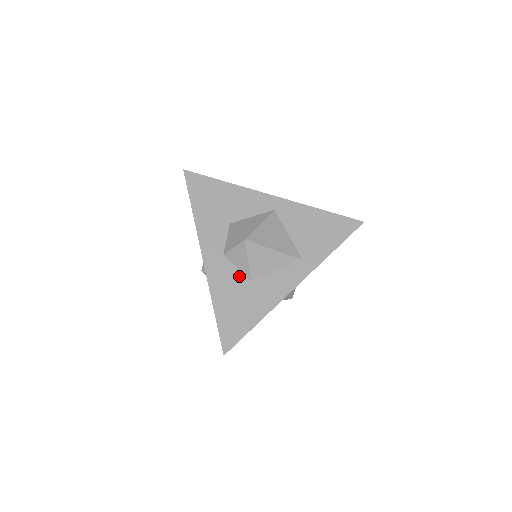
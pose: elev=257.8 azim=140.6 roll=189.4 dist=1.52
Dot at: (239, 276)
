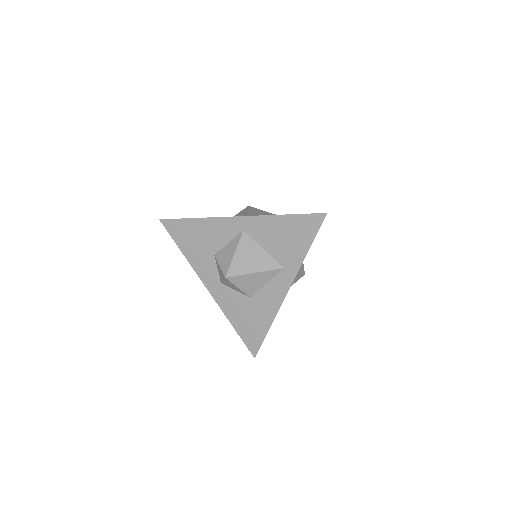
Dot at: (240, 297)
